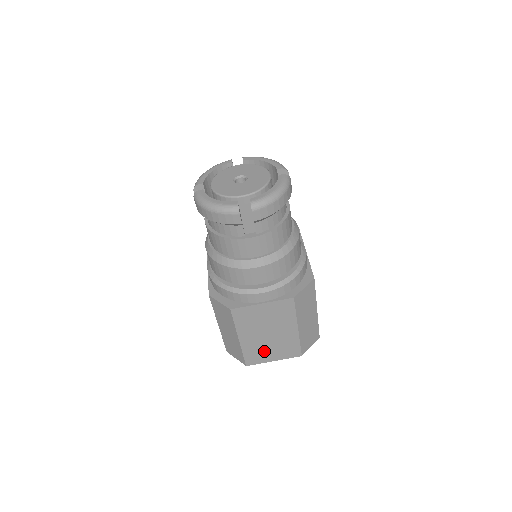
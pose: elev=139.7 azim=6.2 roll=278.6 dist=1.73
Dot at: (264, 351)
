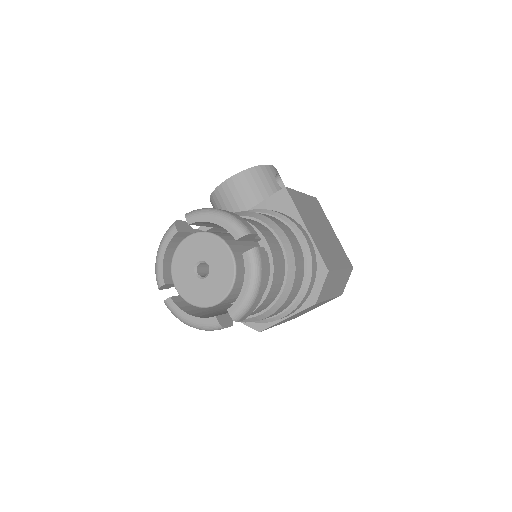
Dot at: (305, 312)
